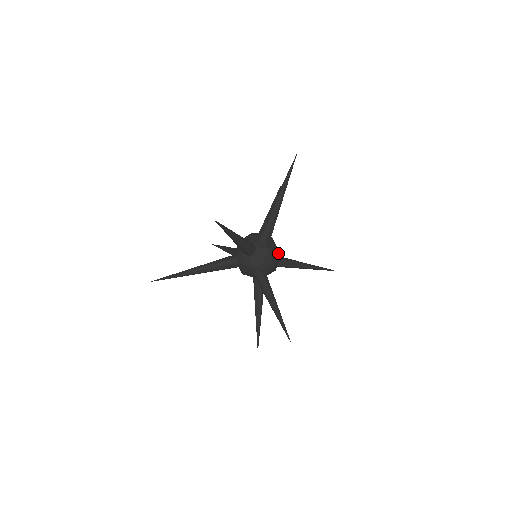
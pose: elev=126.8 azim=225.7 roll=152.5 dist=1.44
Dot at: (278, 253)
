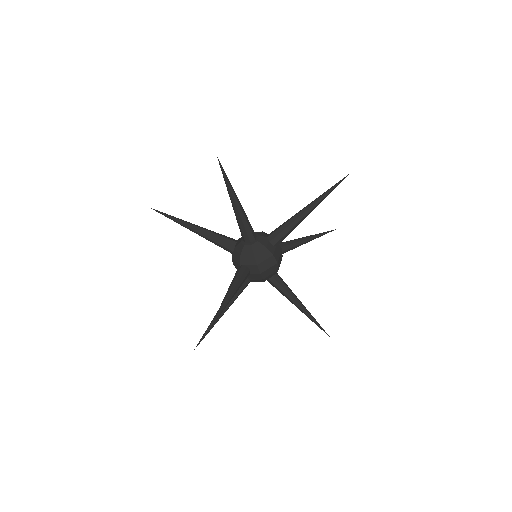
Dot at: (275, 262)
